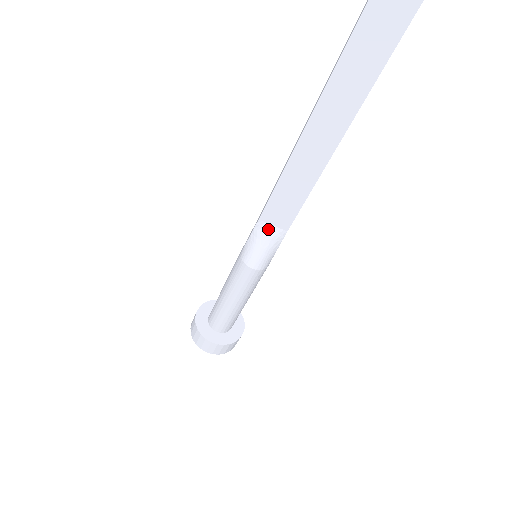
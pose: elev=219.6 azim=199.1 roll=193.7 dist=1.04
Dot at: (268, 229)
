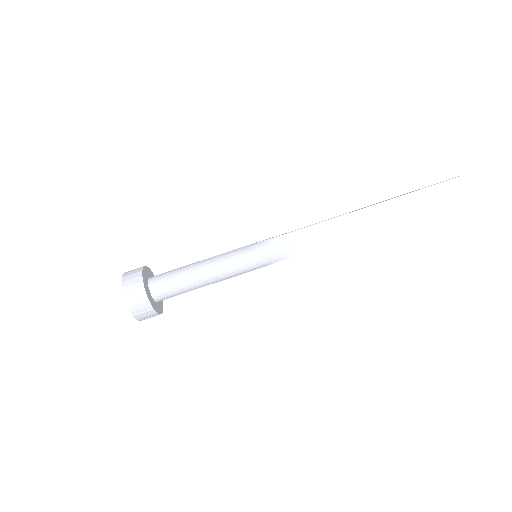
Dot at: (290, 243)
